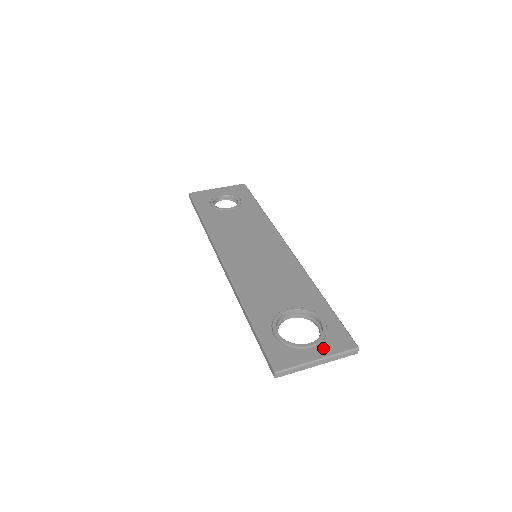
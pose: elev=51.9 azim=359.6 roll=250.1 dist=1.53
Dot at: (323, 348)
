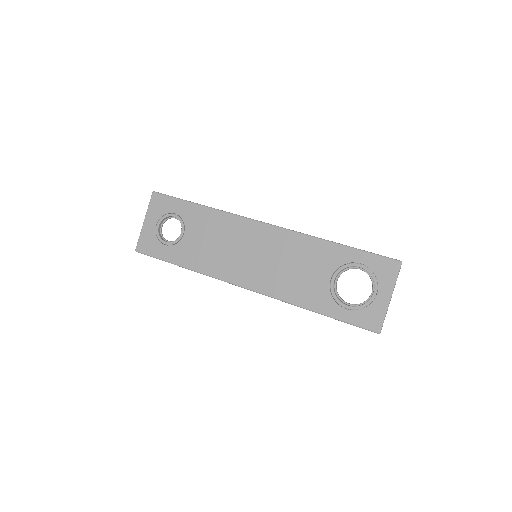
Dot at: (384, 286)
